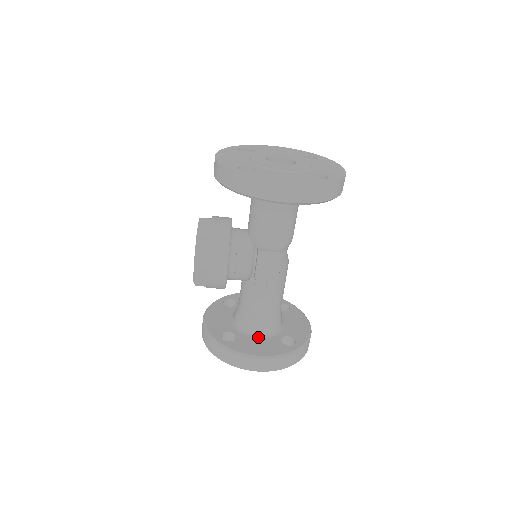
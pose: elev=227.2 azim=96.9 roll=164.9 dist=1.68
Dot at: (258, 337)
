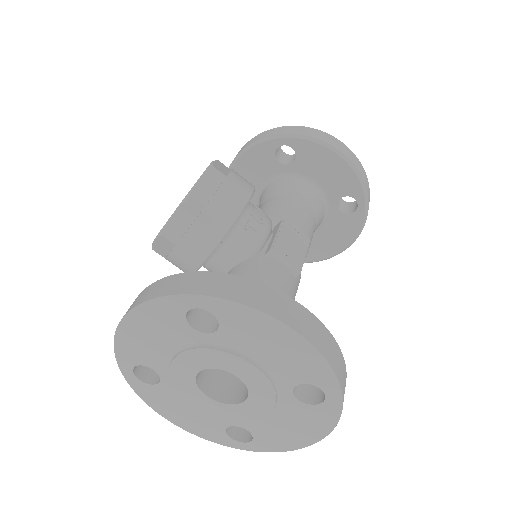
Dot at: occluded
